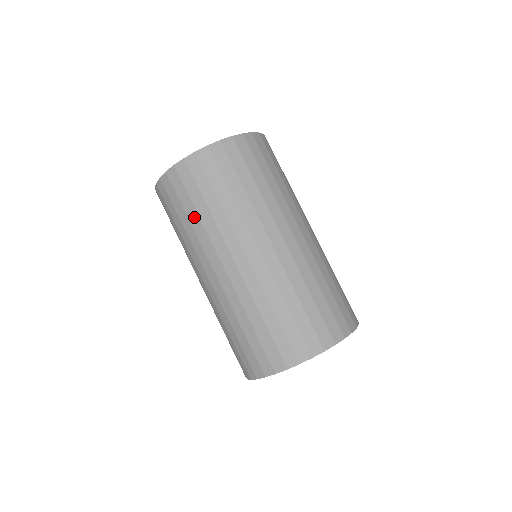
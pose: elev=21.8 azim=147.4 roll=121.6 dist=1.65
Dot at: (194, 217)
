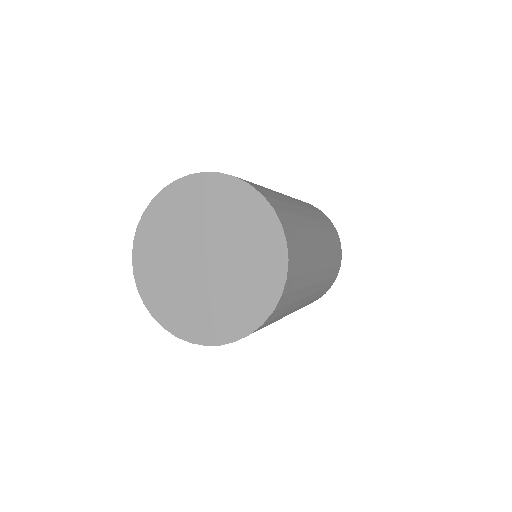
Dot at: occluded
